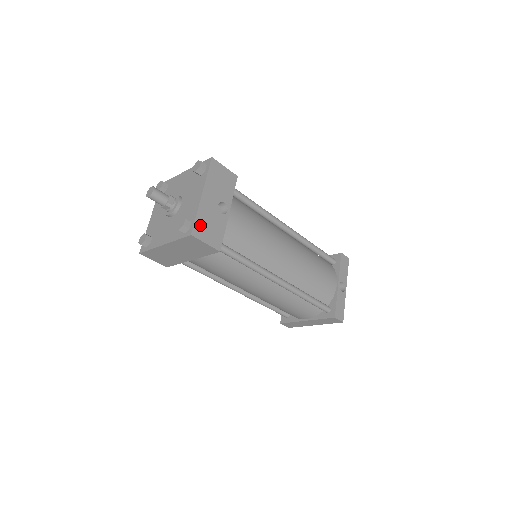
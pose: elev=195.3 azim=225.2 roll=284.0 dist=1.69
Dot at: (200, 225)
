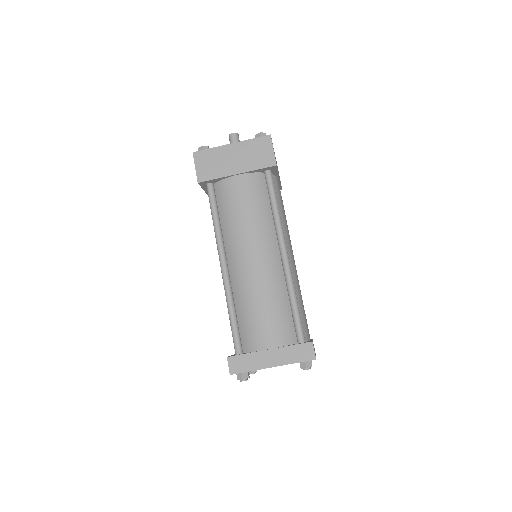
Dot at: occluded
